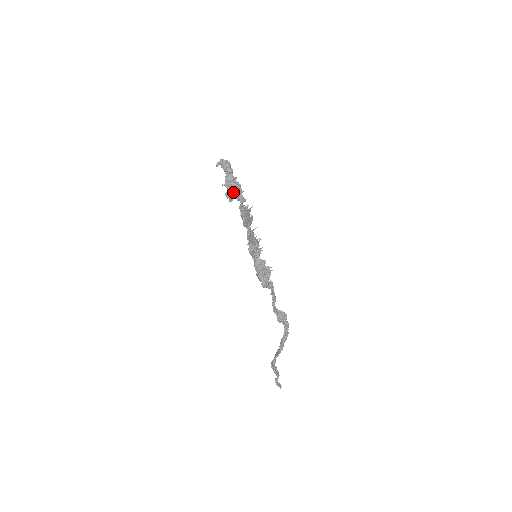
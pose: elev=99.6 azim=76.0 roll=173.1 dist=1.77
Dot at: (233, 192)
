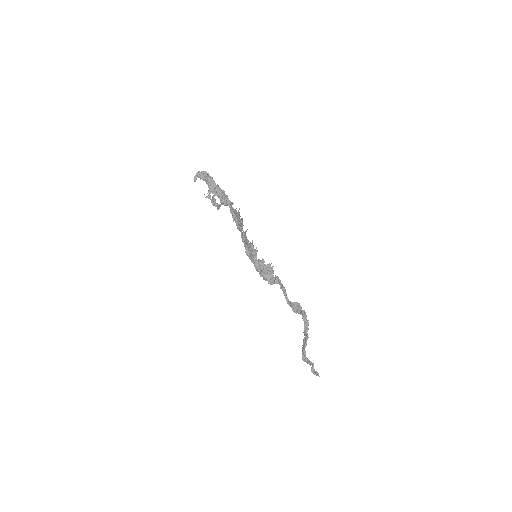
Dot at: (220, 199)
